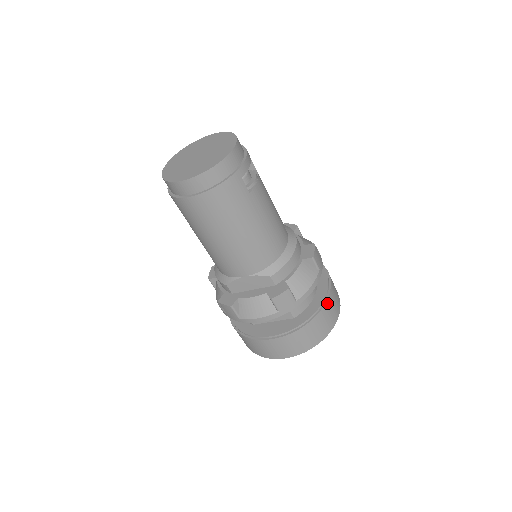
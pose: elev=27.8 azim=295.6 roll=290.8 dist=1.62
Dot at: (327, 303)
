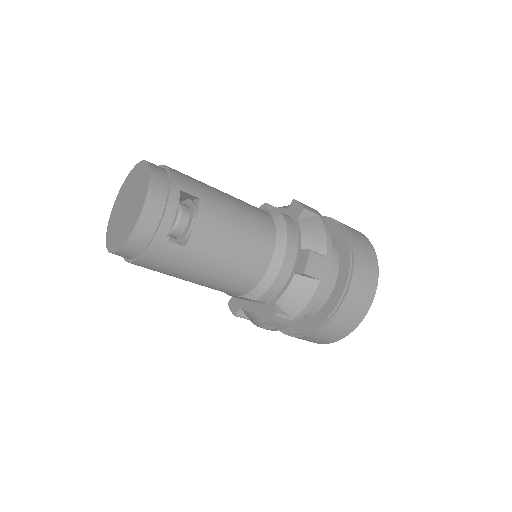
Dot at: (344, 304)
